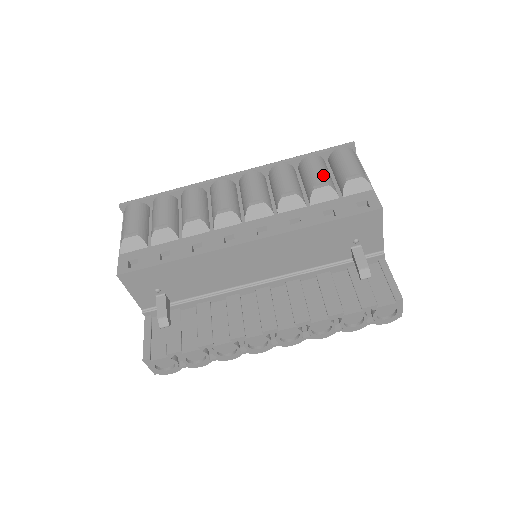
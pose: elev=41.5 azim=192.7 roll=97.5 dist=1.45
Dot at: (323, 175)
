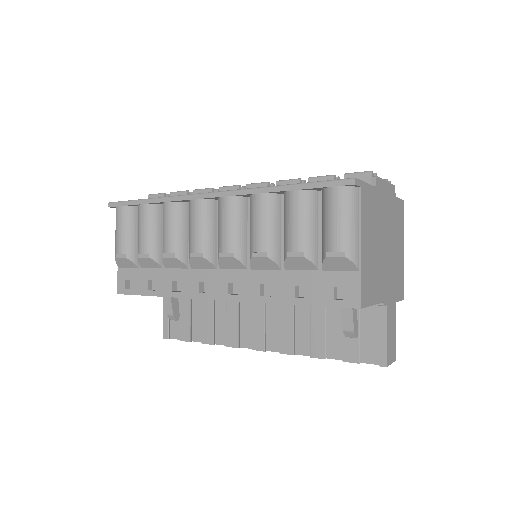
Dot at: (301, 236)
